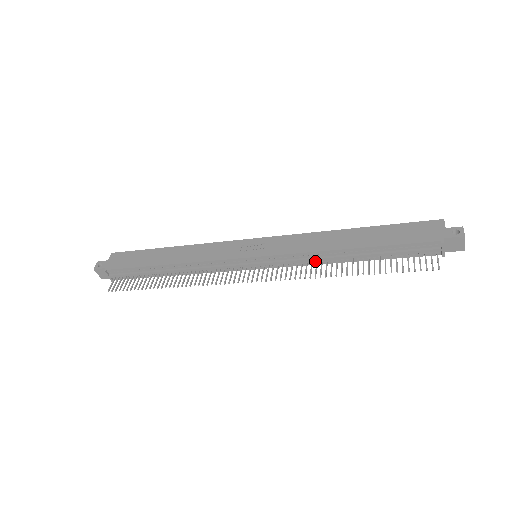
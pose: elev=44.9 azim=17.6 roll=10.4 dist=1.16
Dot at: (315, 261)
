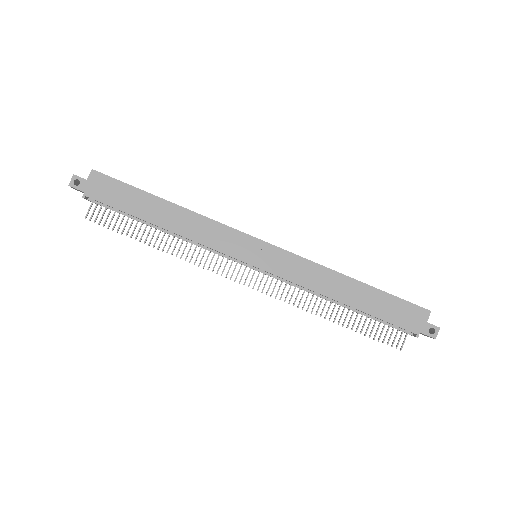
Dot at: (308, 290)
